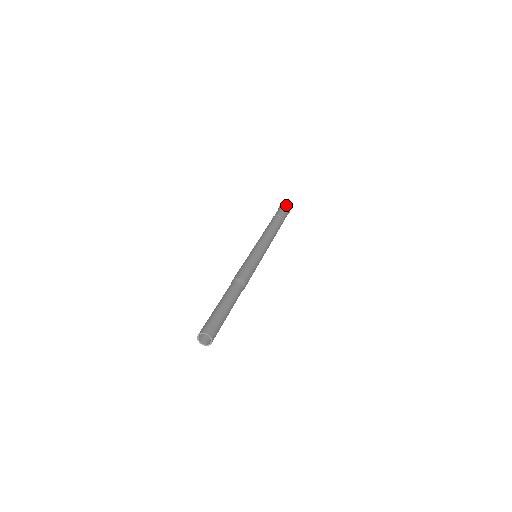
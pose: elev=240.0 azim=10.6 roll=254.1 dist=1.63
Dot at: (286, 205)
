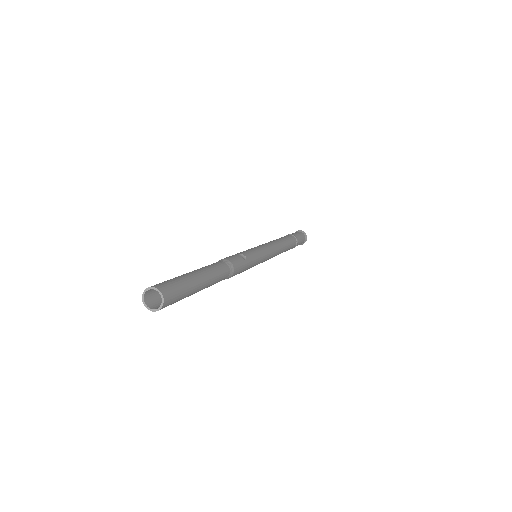
Dot at: occluded
